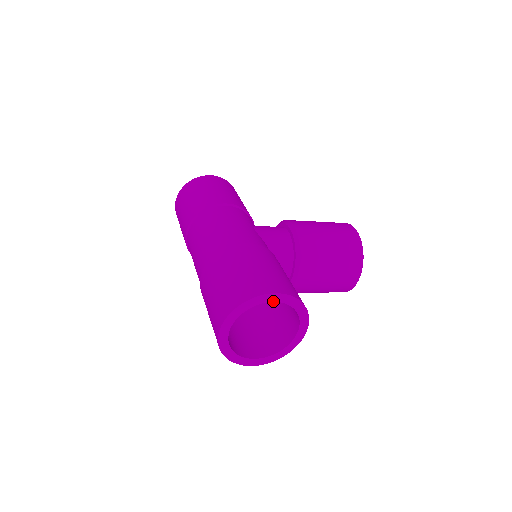
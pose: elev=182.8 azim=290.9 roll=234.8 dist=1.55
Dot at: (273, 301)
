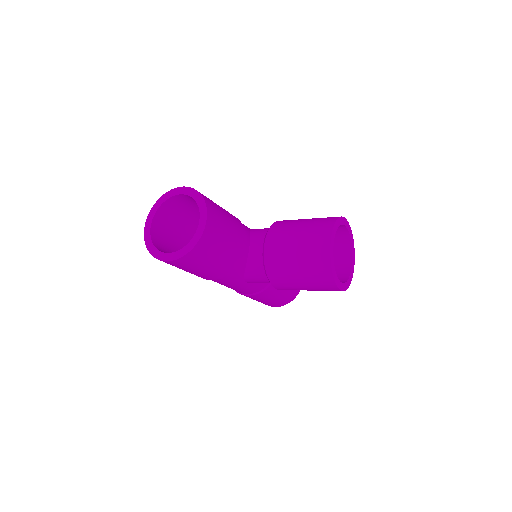
Dot at: (180, 194)
